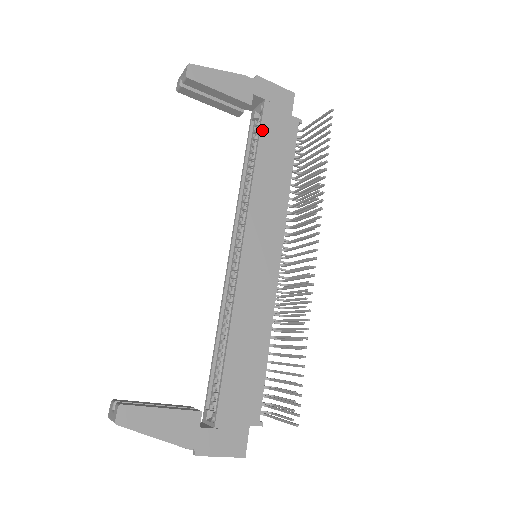
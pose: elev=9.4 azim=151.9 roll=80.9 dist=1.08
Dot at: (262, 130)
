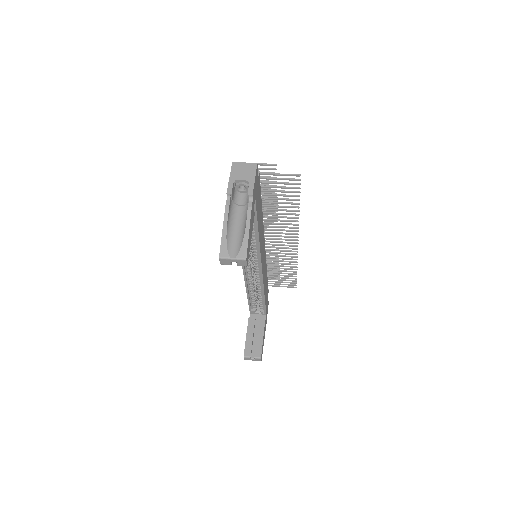
Dot at: (257, 215)
